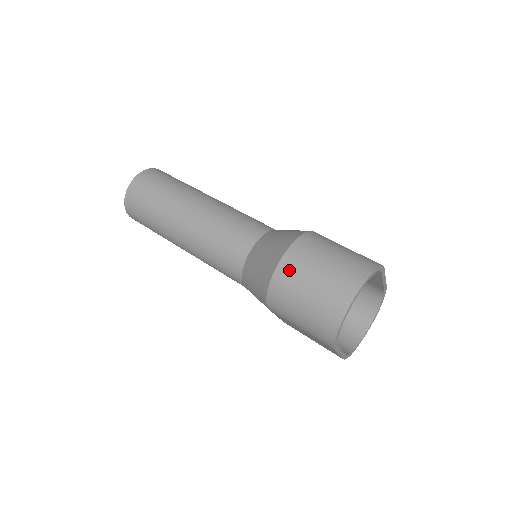
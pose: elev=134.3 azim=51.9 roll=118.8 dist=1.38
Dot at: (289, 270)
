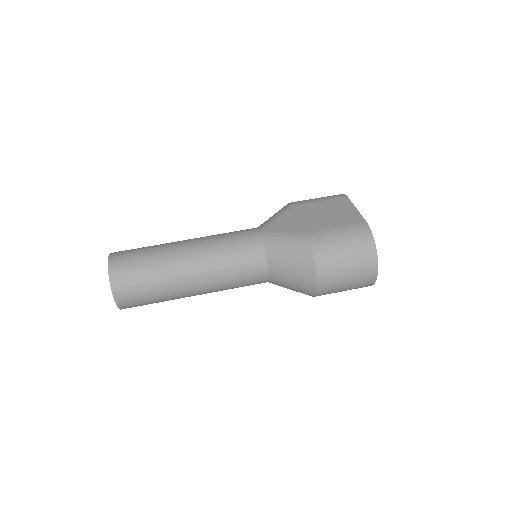
Dot at: (327, 287)
